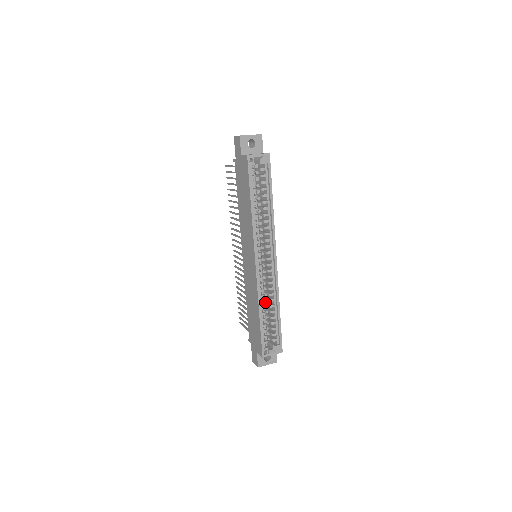
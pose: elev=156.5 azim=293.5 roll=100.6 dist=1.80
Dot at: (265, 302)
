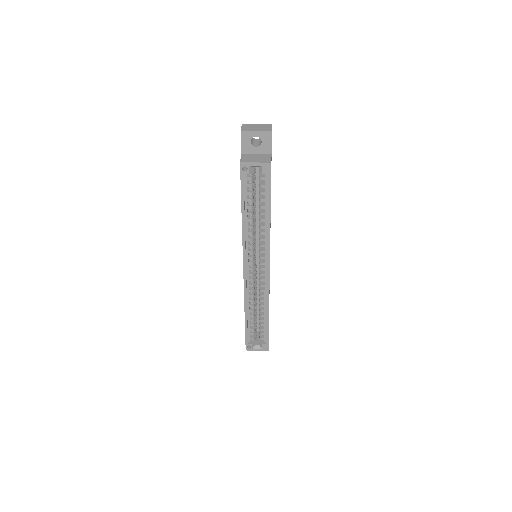
Dot at: occluded
